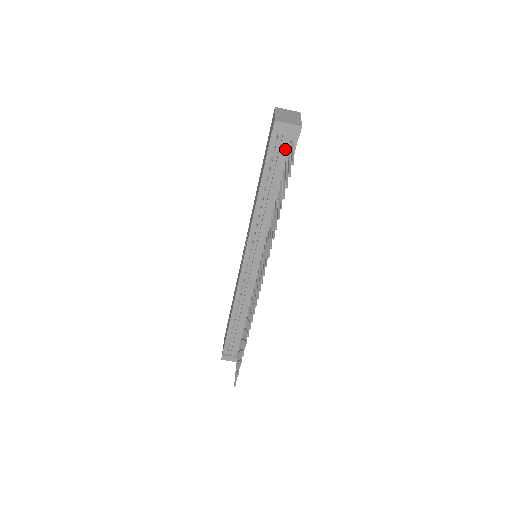
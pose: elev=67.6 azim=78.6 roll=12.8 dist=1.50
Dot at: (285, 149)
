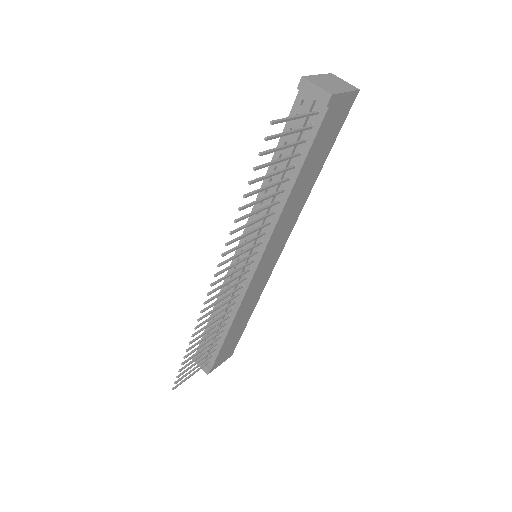
Dot at: (308, 122)
